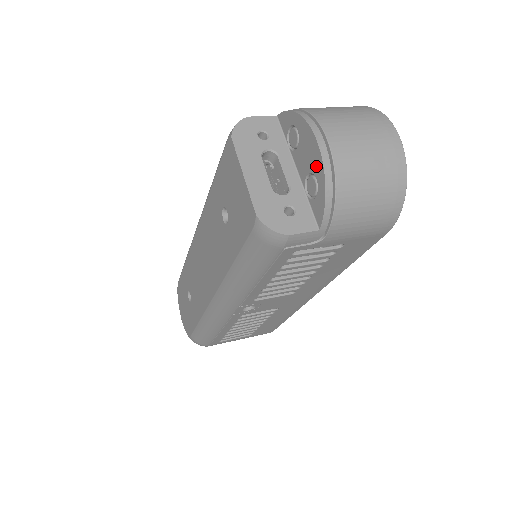
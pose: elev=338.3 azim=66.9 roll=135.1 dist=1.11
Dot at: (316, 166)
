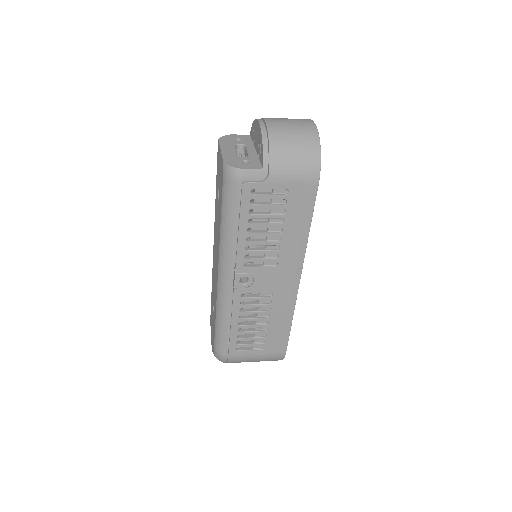
Dot at: (259, 135)
